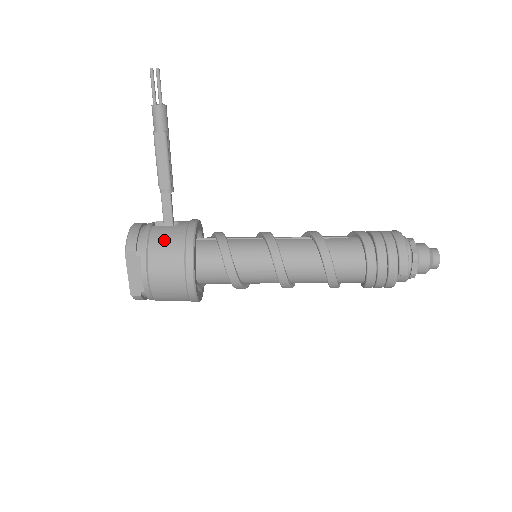
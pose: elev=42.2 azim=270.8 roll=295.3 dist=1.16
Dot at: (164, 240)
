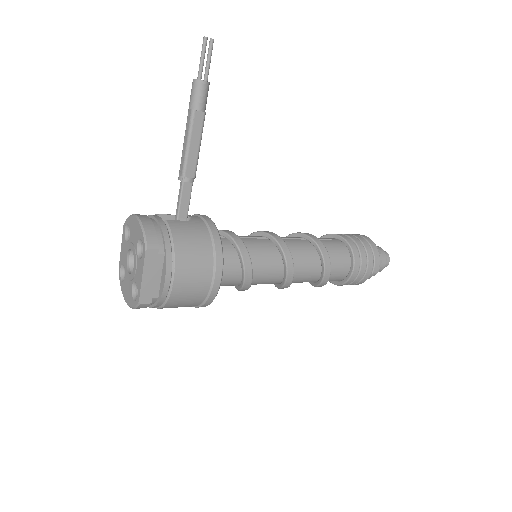
Dot at: (189, 236)
